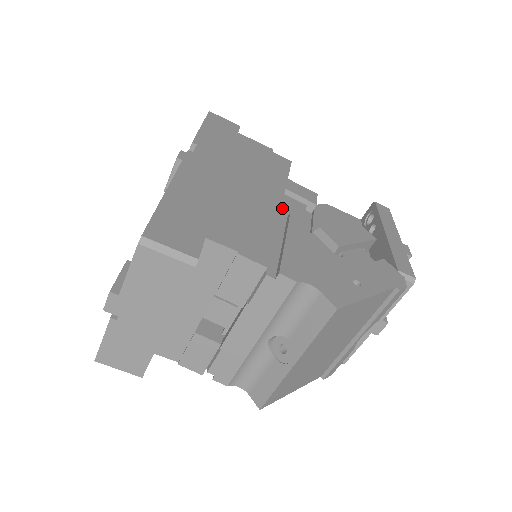
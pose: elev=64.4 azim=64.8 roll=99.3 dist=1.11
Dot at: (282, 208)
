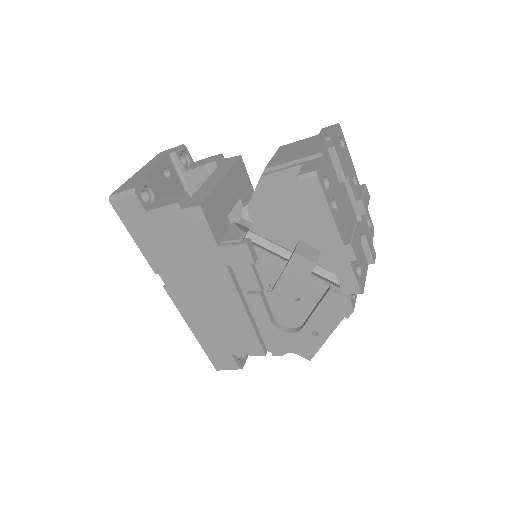
Dot at: (240, 284)
